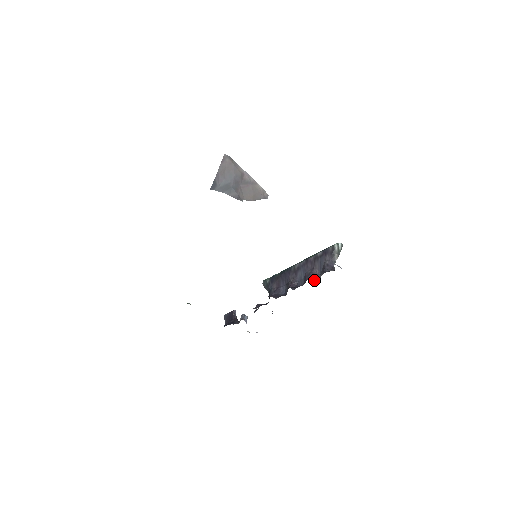
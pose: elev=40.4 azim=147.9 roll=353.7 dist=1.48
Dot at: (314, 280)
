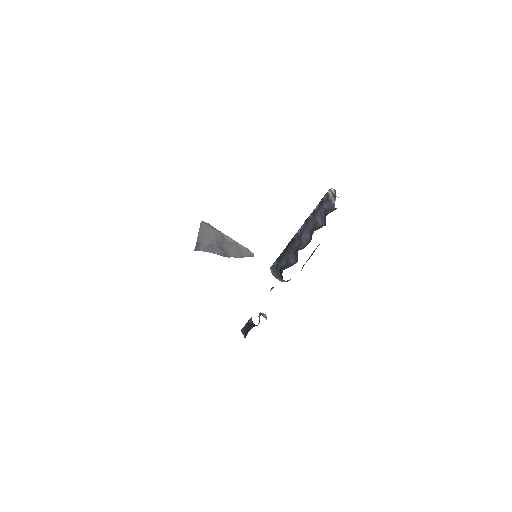
Dot at: occluded
